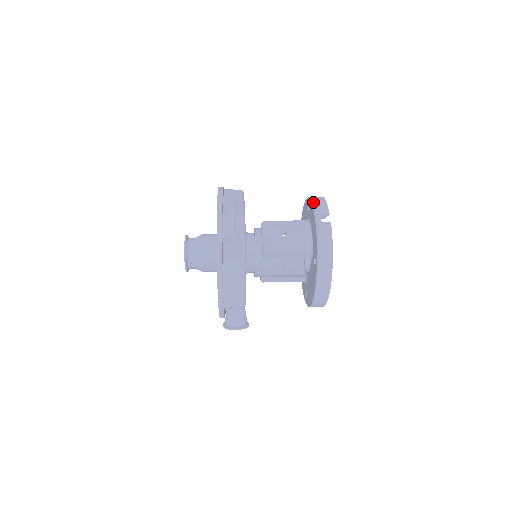
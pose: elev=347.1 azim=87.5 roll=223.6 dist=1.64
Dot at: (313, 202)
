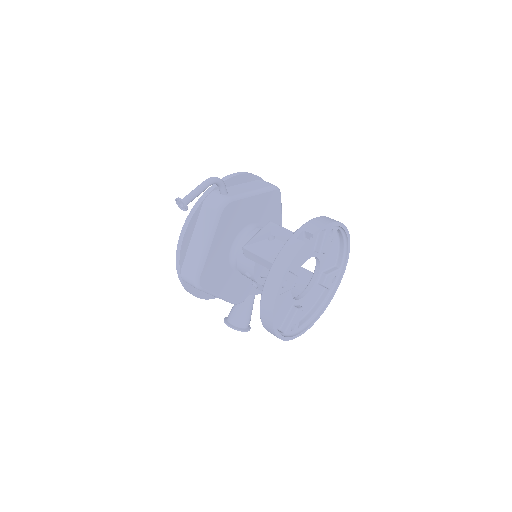
Dot at: (313, 218)
